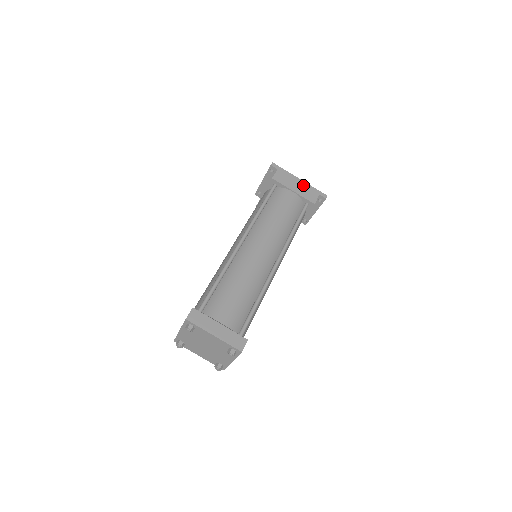
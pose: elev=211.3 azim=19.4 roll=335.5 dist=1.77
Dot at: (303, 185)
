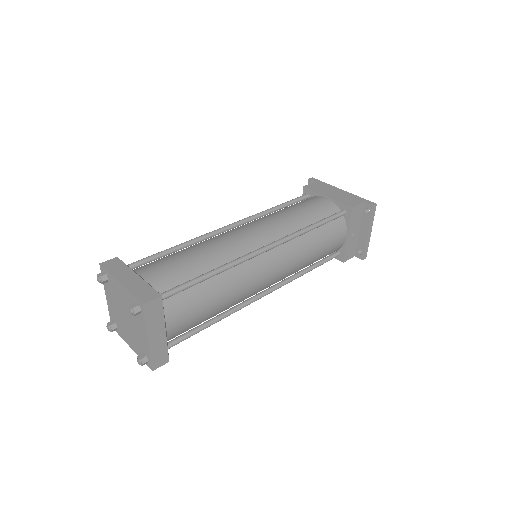
Dot at: (344, 194)
